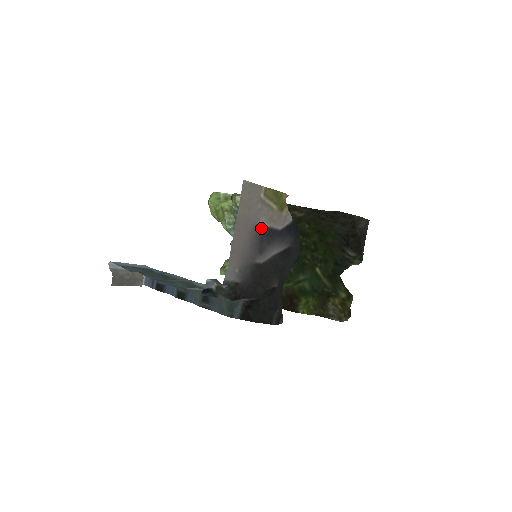
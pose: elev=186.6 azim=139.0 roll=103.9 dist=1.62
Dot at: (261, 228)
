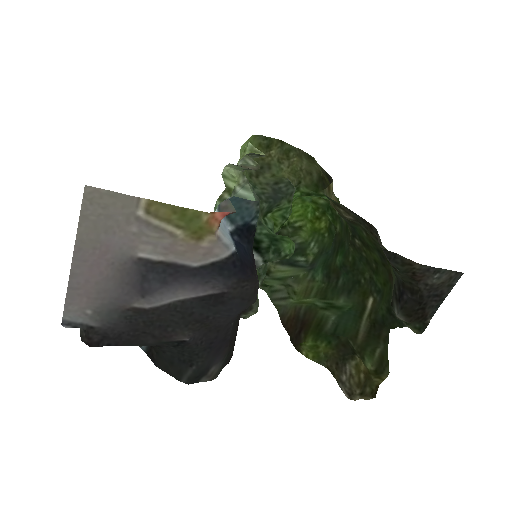
Dot at: (142, 261)
